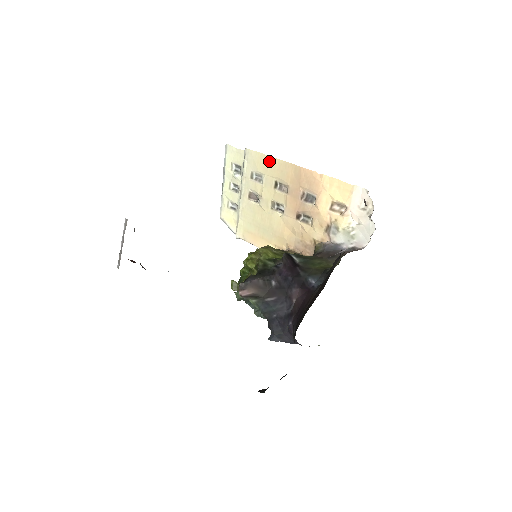
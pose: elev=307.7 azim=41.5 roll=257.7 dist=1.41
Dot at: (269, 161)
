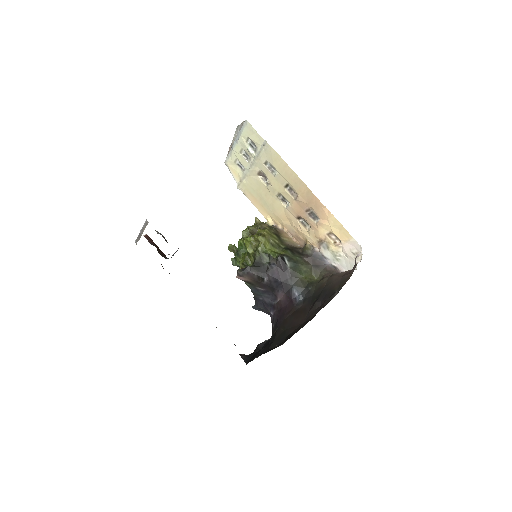
Dot at: (286, 168)
